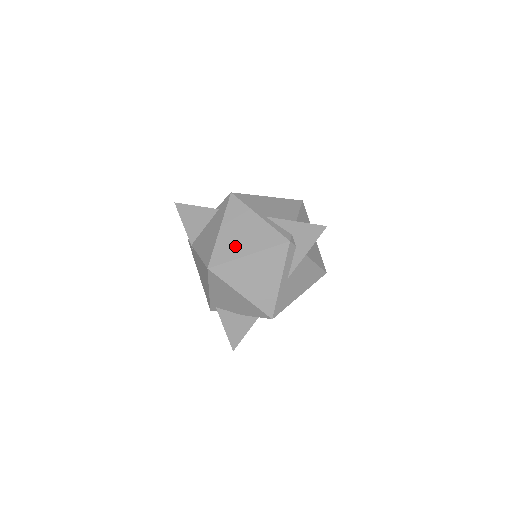
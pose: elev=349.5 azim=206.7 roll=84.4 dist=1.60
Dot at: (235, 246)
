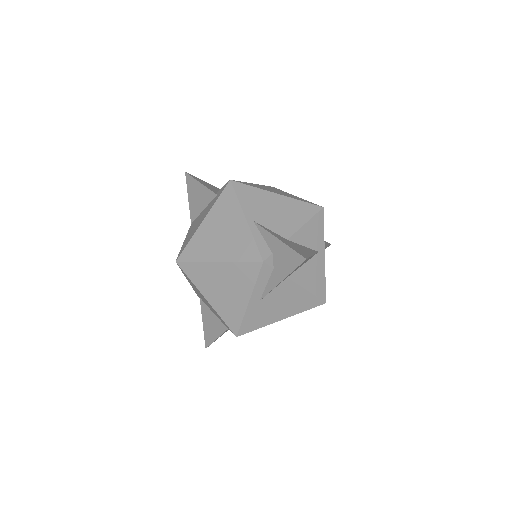
Dot at: (209, 246)
